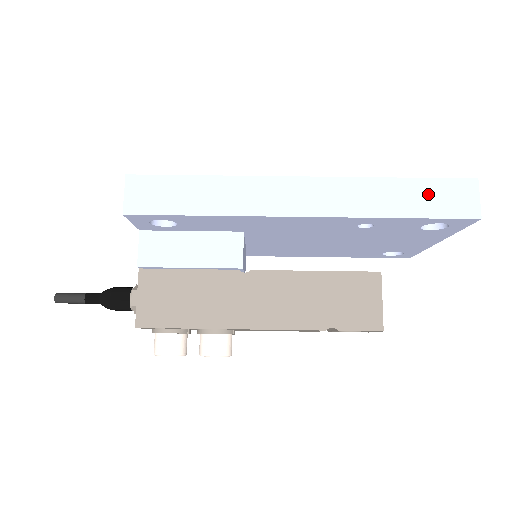
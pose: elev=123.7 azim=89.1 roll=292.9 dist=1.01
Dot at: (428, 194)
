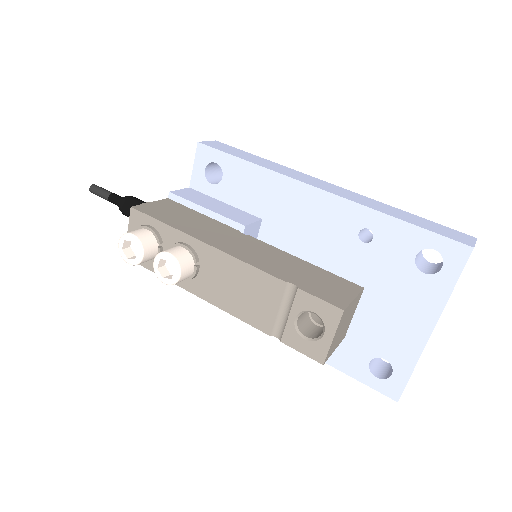
Dot at: (429, 224)
